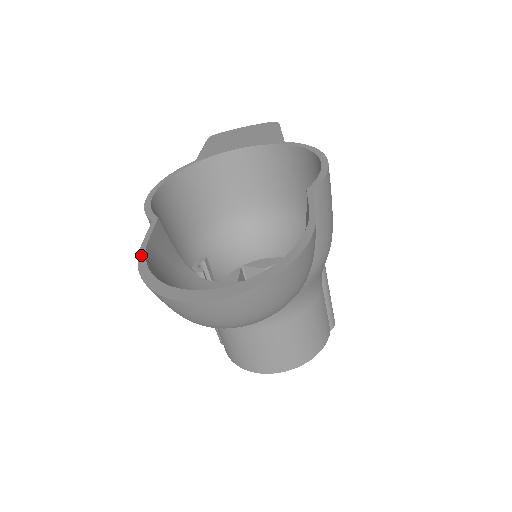
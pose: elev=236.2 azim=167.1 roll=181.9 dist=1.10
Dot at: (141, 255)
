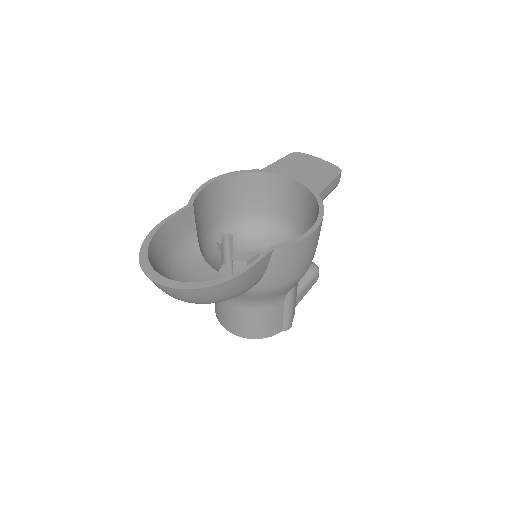
Dot at: (159, 225)
